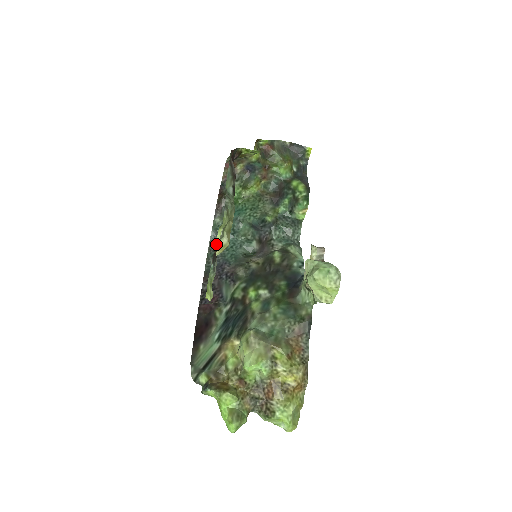
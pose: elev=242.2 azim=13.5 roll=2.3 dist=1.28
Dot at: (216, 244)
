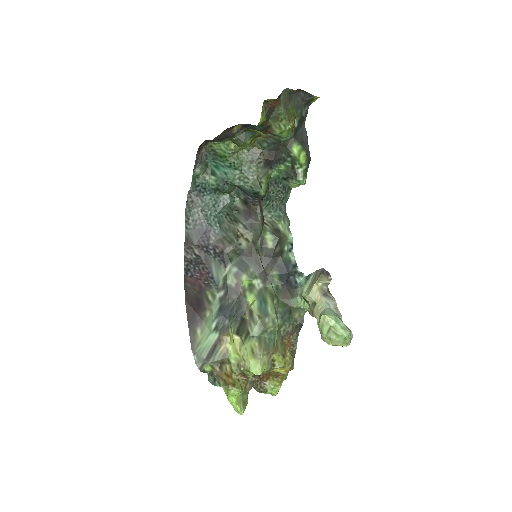
Dot at: occluded
